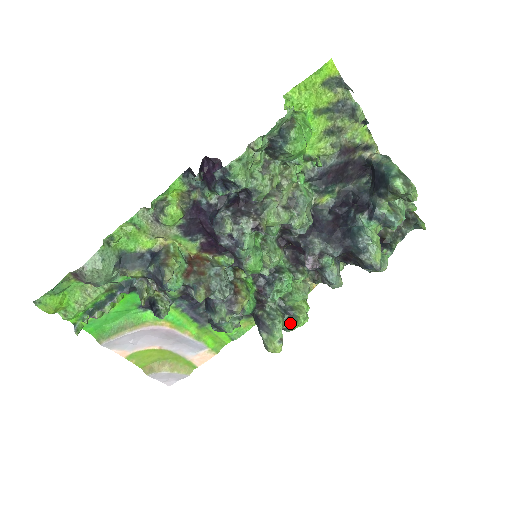
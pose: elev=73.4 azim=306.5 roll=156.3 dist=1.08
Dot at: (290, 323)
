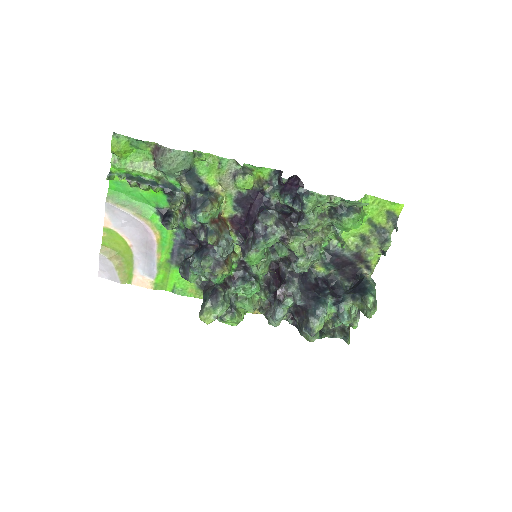
Dot at: (226, 316)
